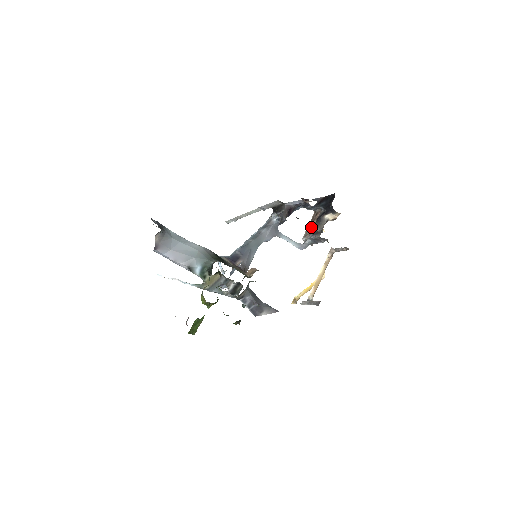
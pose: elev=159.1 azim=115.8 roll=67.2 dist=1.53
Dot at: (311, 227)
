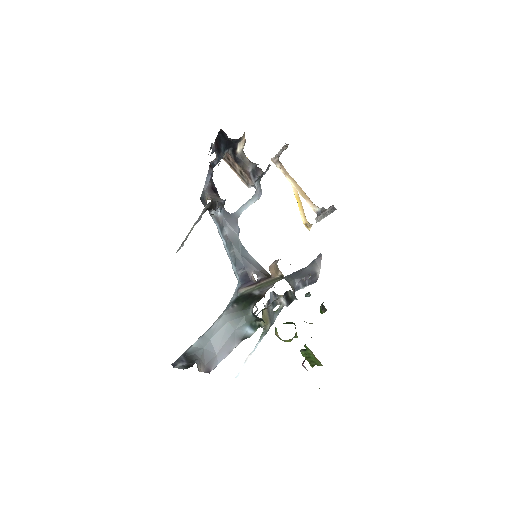
Dot at: (241, 173)
